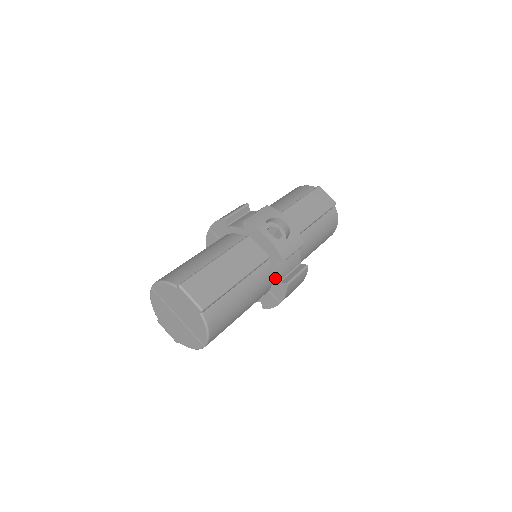
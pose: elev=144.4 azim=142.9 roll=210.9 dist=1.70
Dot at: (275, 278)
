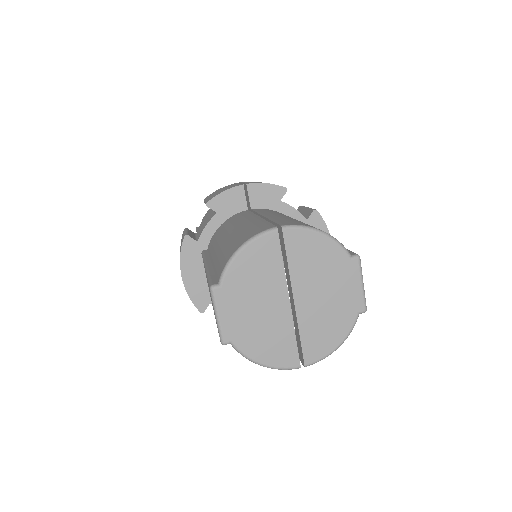
Dot at: occluded
